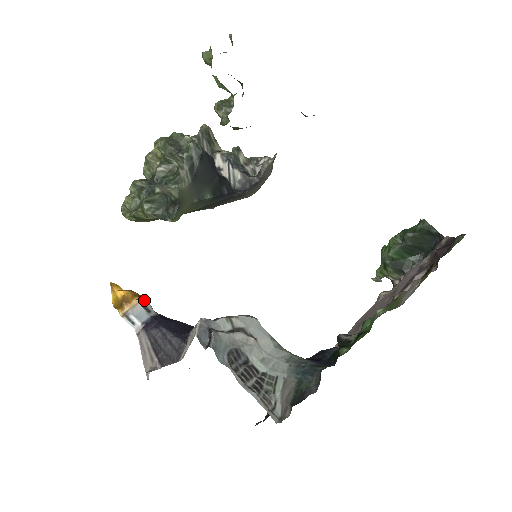
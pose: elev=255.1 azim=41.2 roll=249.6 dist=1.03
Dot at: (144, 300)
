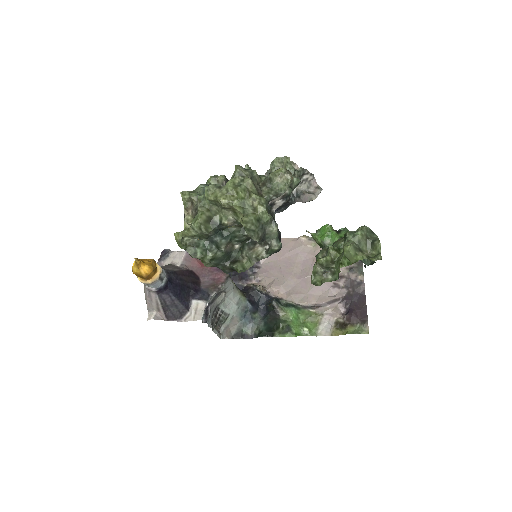
Dot at: (161, 273)
